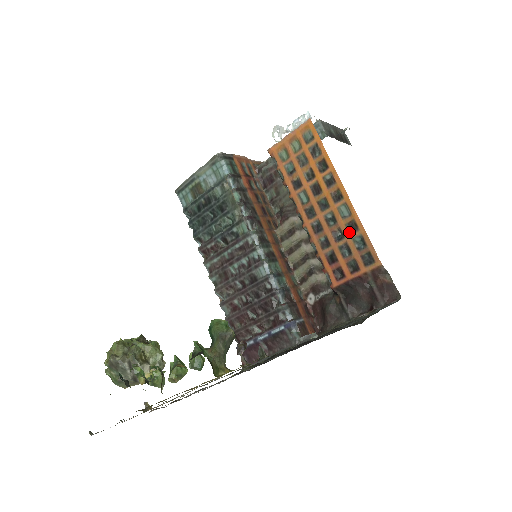
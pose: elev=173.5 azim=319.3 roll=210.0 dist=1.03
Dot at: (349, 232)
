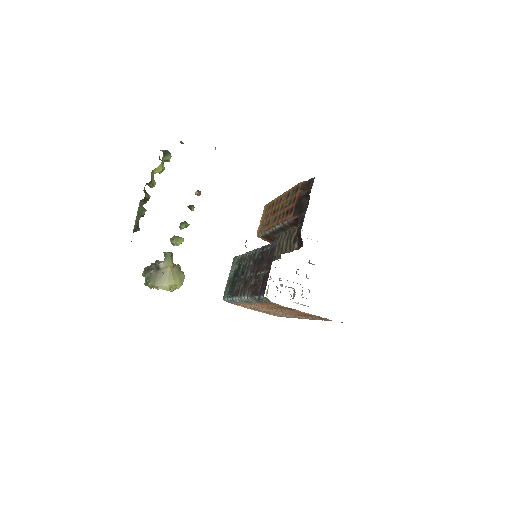
Dot at: (288, 198)
